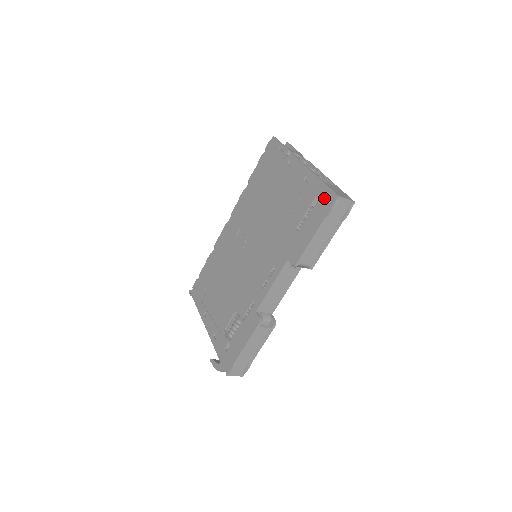
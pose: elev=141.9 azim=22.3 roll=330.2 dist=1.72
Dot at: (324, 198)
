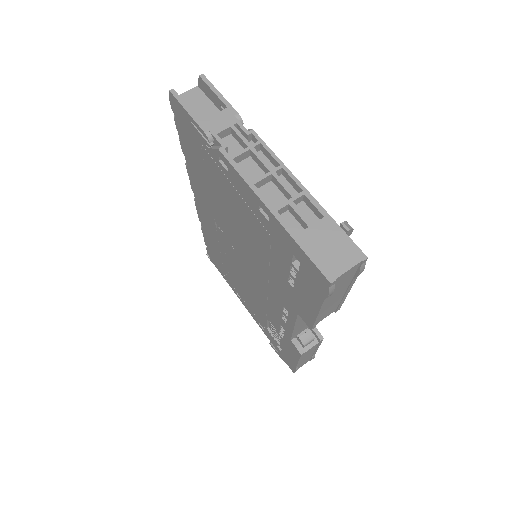
Dot at: (307, 269)
